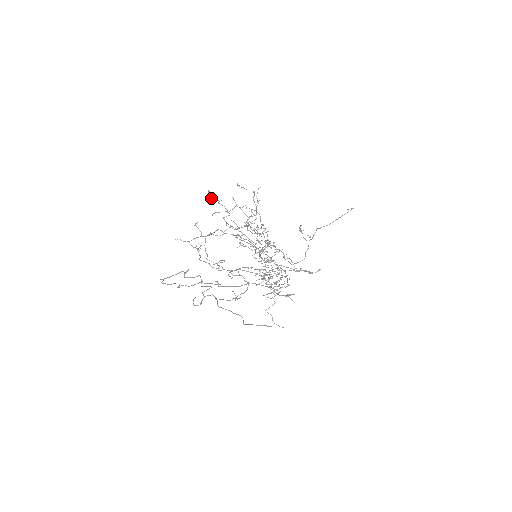
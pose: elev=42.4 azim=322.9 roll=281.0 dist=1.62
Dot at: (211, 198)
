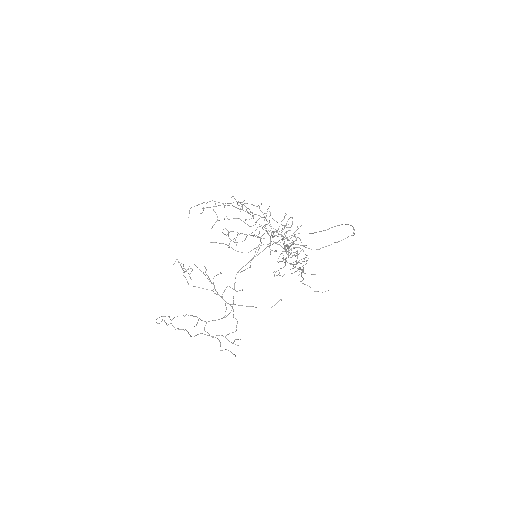
Dot at: occluded
